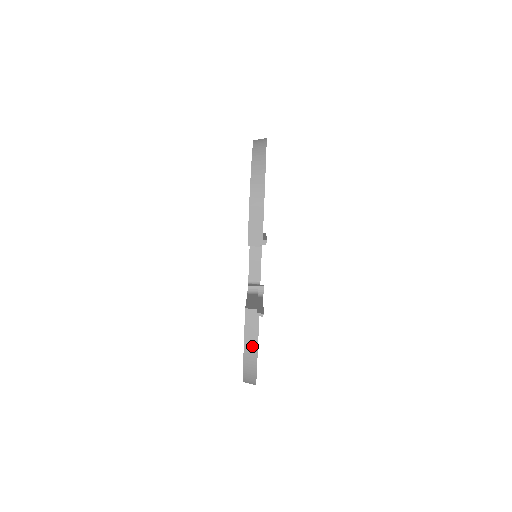
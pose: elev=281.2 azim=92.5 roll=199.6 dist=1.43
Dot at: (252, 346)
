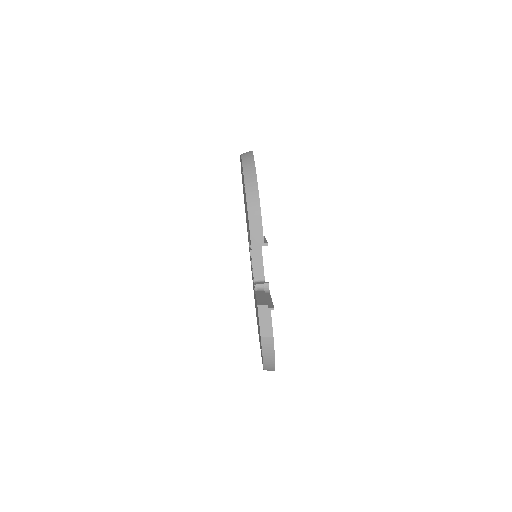
Dot at: (268, 337)
